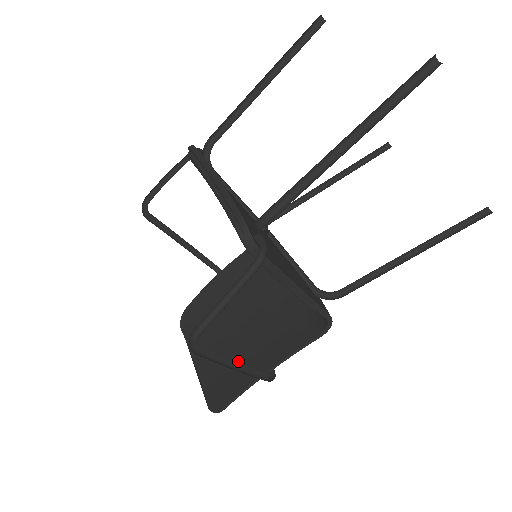
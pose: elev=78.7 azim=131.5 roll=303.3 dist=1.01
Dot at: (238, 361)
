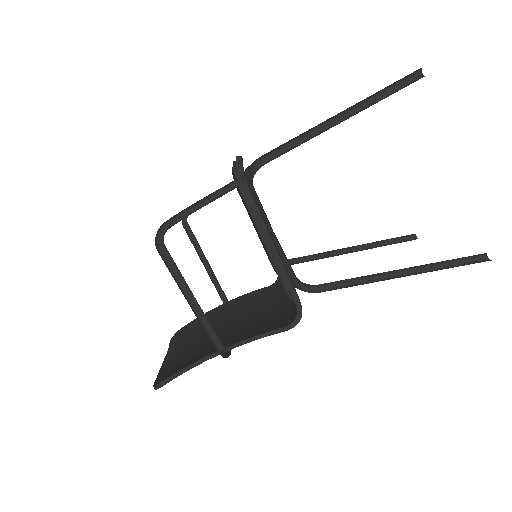
Dot at: (203, 350)
